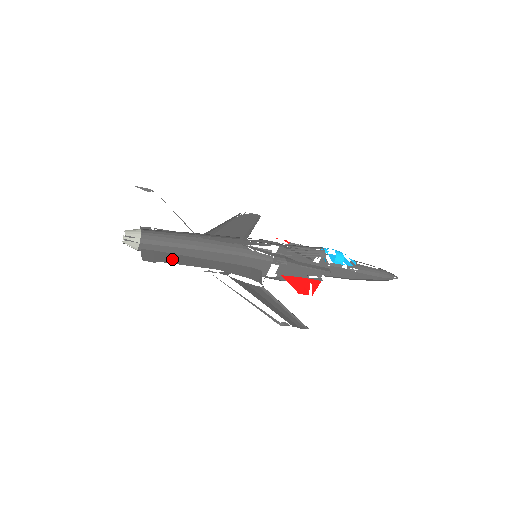
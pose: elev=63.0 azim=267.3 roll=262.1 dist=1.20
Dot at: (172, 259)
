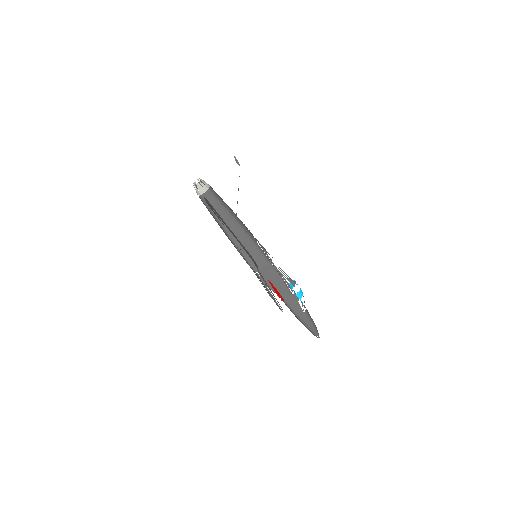
Dot at: occluded
